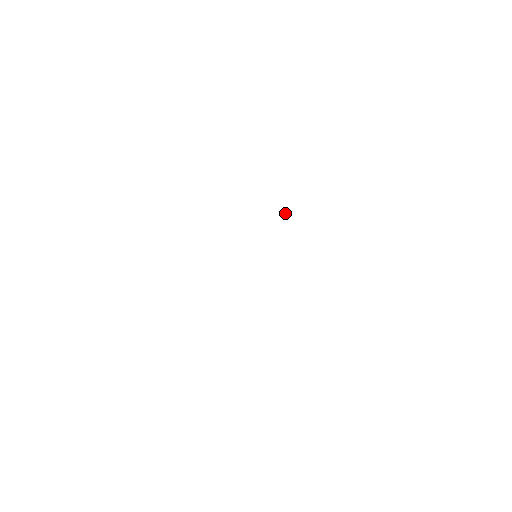
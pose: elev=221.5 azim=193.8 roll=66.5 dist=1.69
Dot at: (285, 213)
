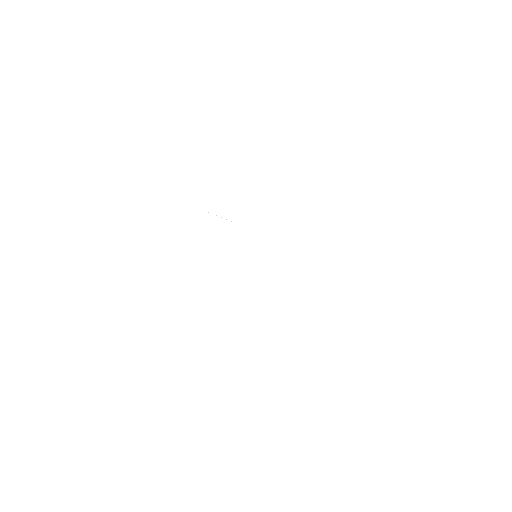
Dot at: occluded
